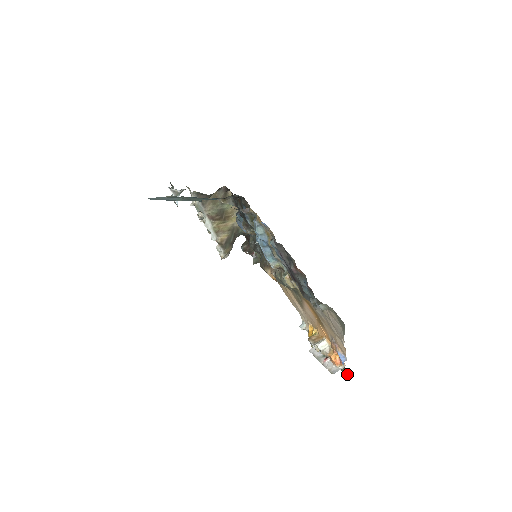
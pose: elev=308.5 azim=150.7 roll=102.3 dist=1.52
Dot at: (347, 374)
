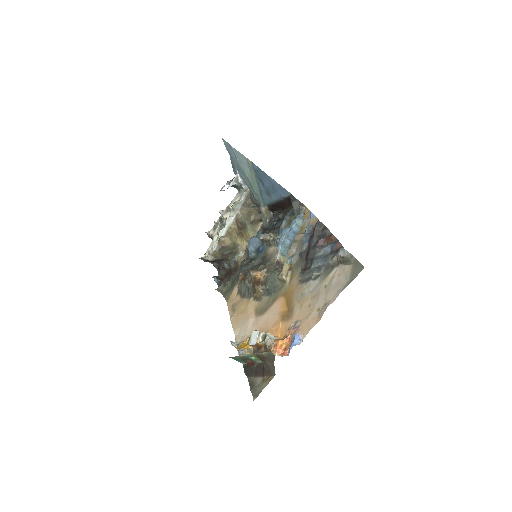
Dot at: (264, 386)
